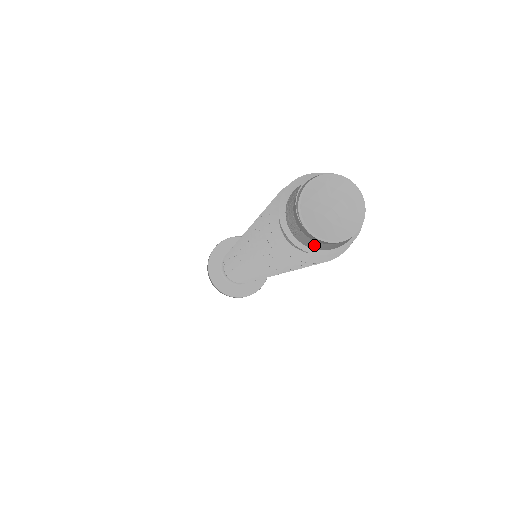
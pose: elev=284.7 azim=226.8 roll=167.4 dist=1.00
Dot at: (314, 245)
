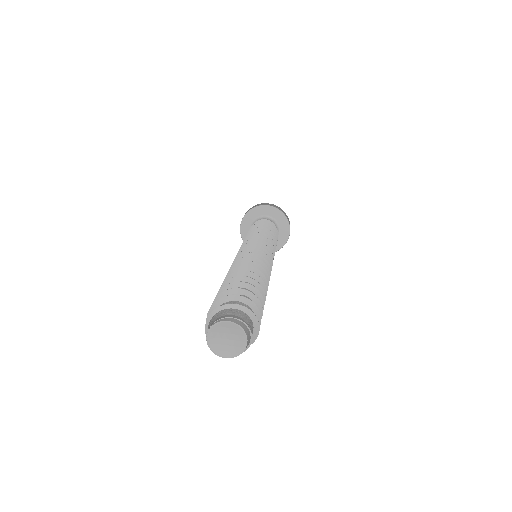
Dot at: occluded
